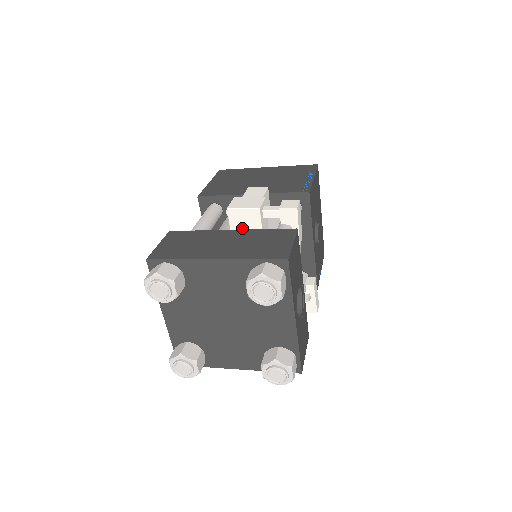
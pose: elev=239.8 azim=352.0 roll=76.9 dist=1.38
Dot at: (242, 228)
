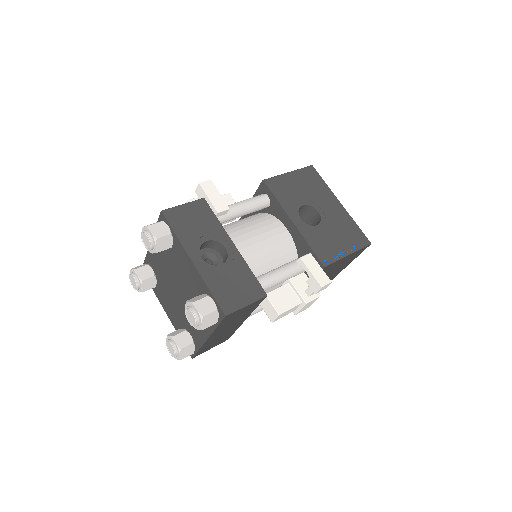
Dot at: occluded
